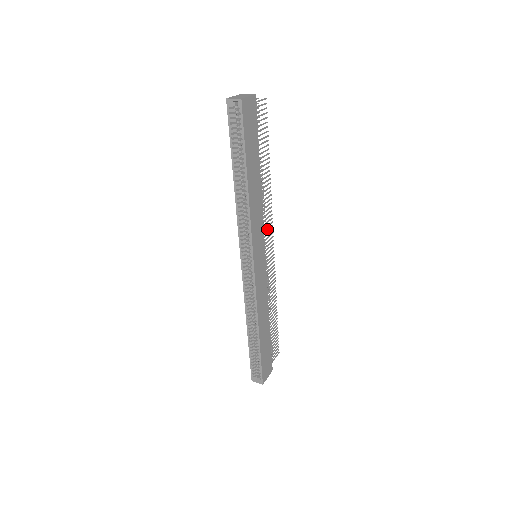
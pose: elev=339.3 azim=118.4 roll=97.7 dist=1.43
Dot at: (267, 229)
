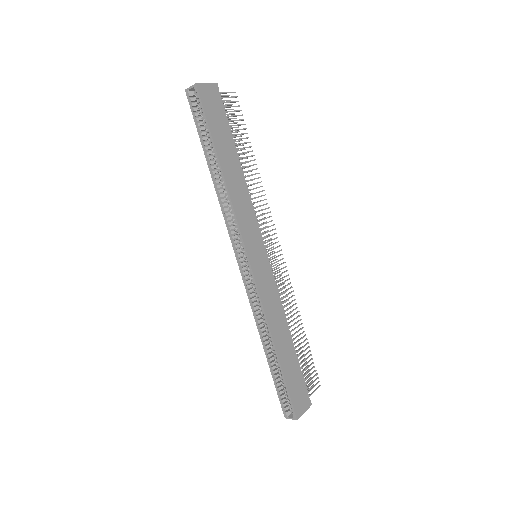
Dot at: (266, 227)
